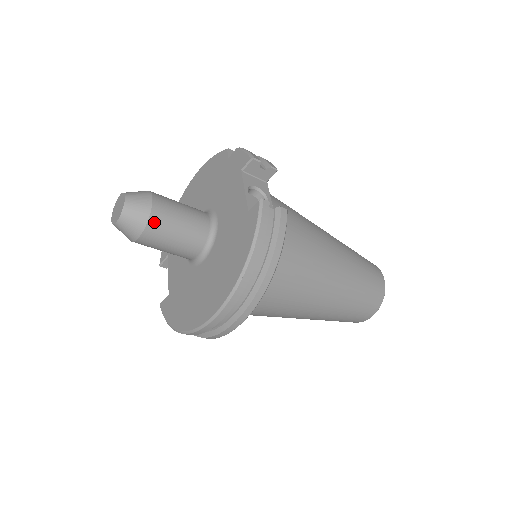
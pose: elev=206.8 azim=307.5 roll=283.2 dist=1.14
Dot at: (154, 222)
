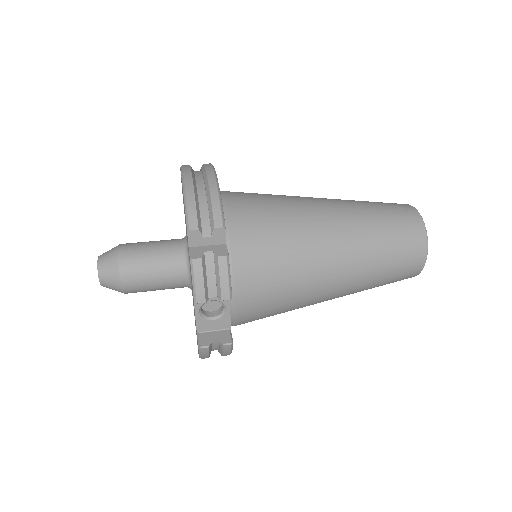
Dot at: occluded
